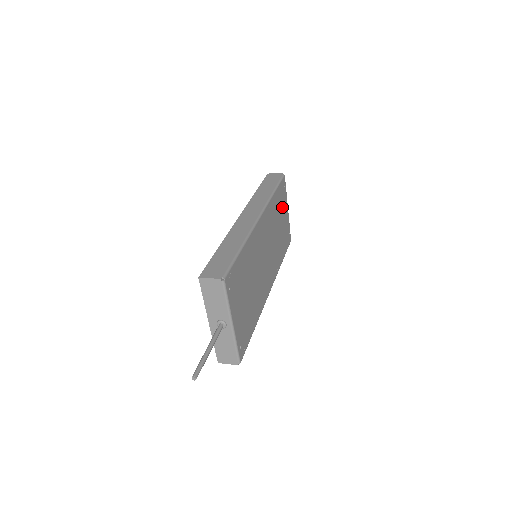
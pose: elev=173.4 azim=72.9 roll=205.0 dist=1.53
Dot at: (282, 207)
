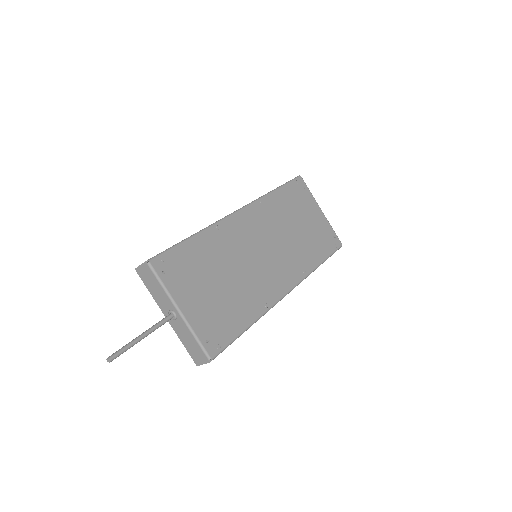
Dot at: (302, 207)
